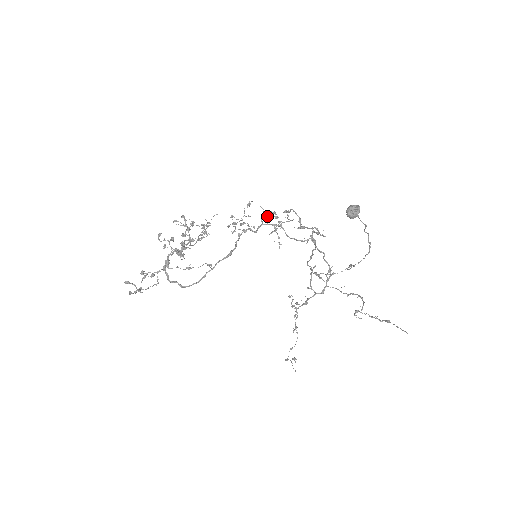
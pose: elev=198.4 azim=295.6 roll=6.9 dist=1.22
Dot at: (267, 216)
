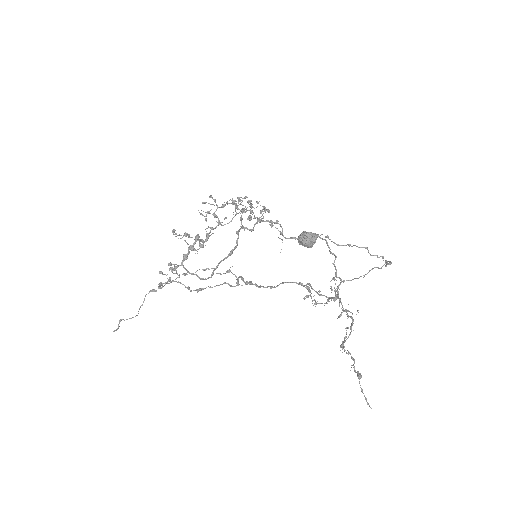
Dot at: (265, 209)
